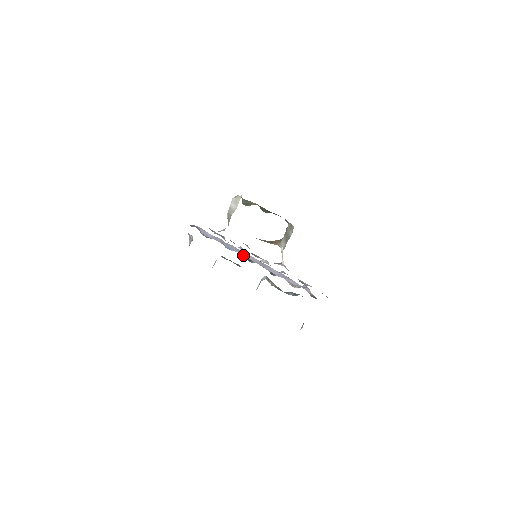
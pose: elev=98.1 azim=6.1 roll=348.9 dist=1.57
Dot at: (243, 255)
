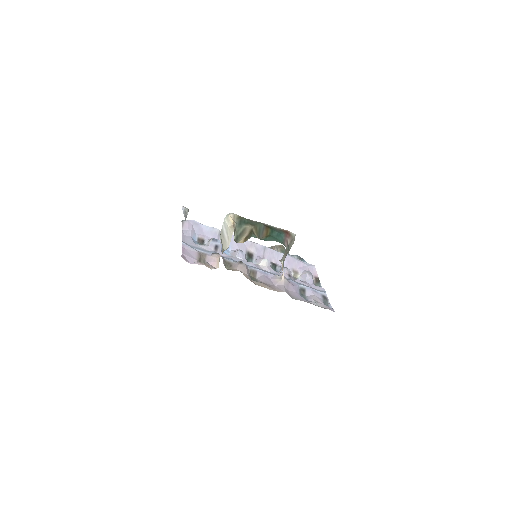
Dot at: (243, 250)
